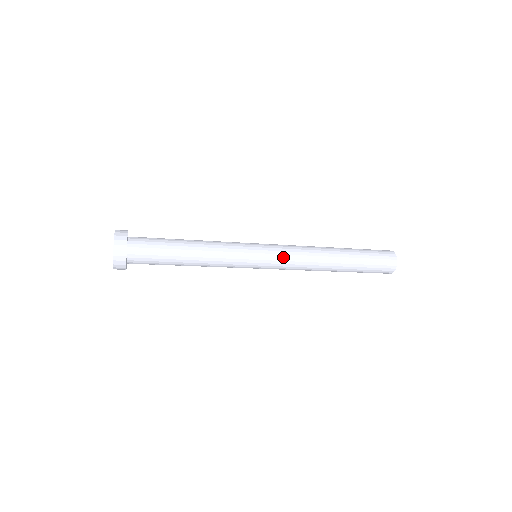
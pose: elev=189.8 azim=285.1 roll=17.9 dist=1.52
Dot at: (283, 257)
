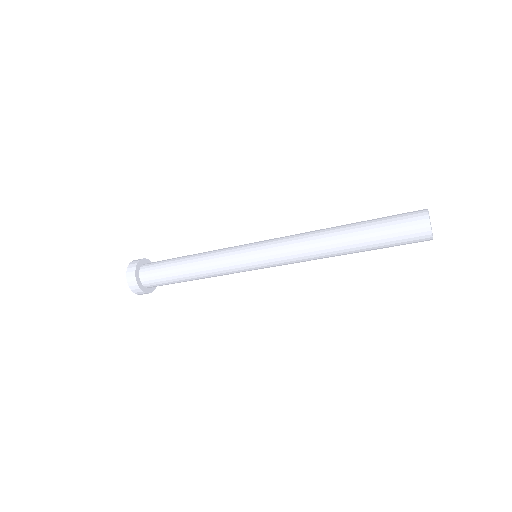
Dot at: (277, 257)
